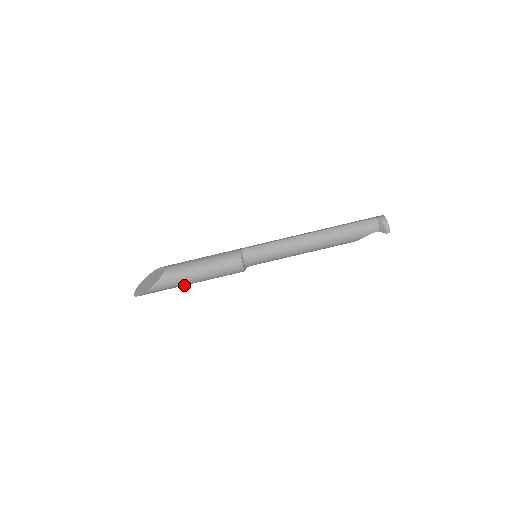
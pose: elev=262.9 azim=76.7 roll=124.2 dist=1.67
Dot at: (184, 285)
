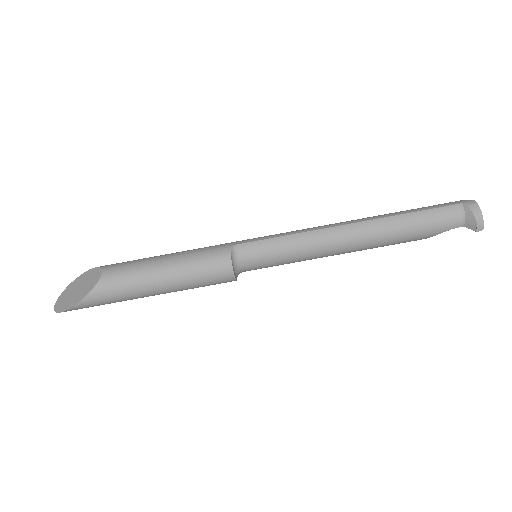
Dot at: (135, 298)
